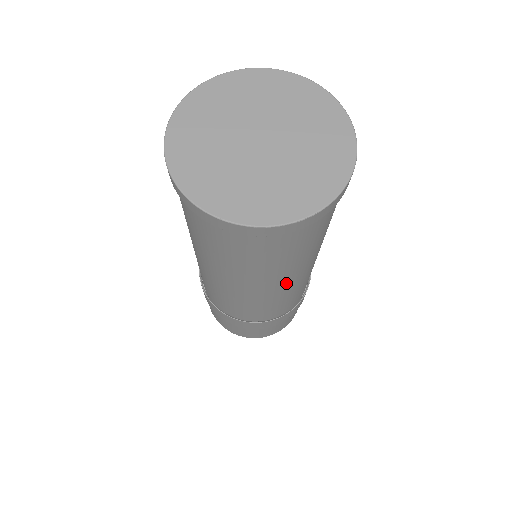
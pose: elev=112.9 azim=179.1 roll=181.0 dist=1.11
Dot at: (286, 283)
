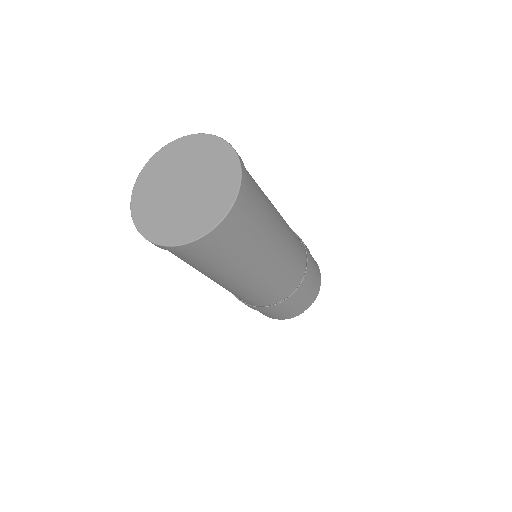
Dot at: (215, 280)
